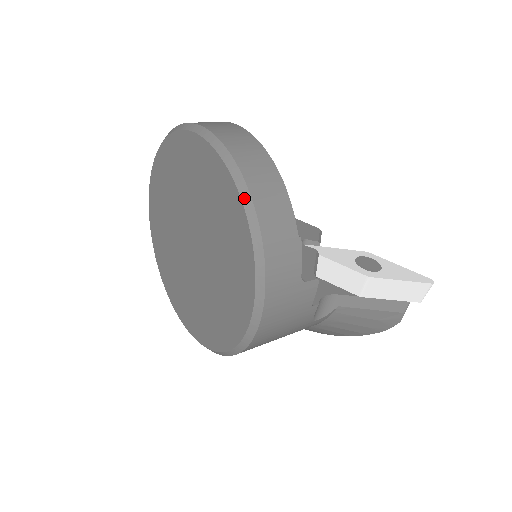
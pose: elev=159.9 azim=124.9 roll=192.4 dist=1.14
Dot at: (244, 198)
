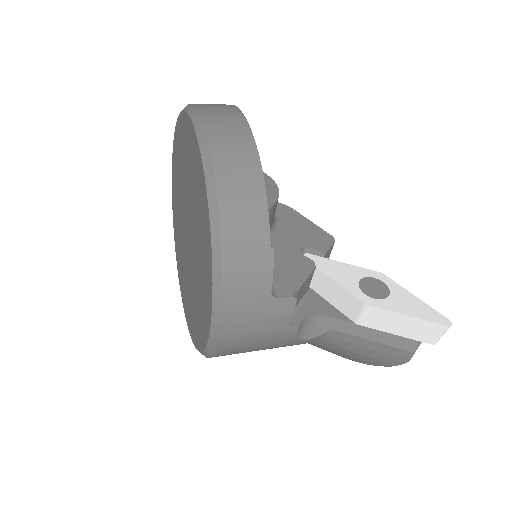
Dot at: (210, 196)
